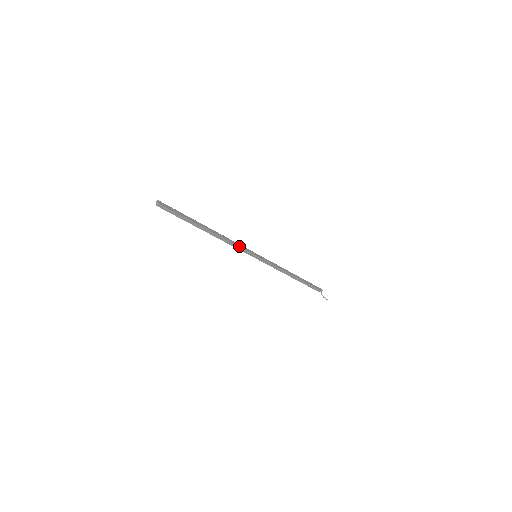
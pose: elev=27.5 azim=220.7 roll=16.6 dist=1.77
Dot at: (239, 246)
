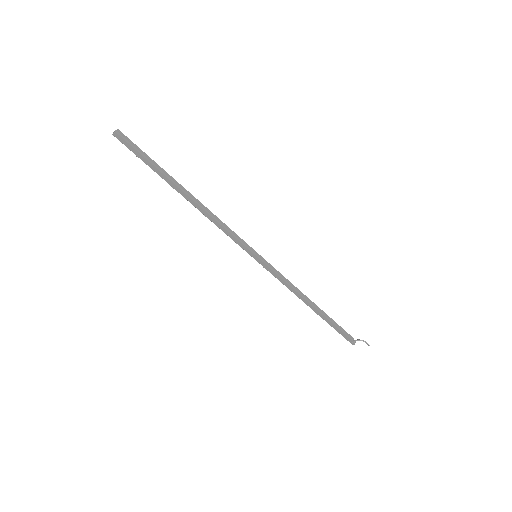
Dot at: (231, 230)
